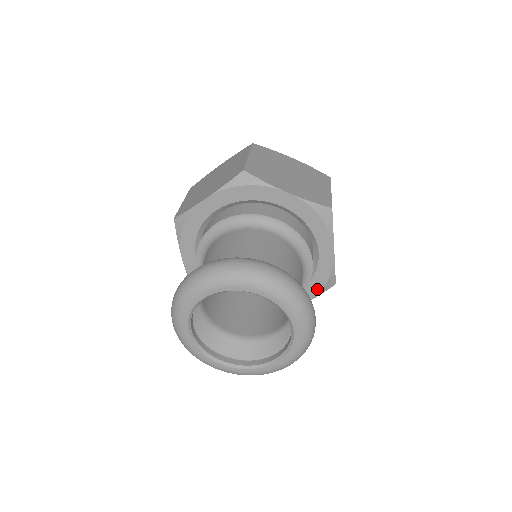
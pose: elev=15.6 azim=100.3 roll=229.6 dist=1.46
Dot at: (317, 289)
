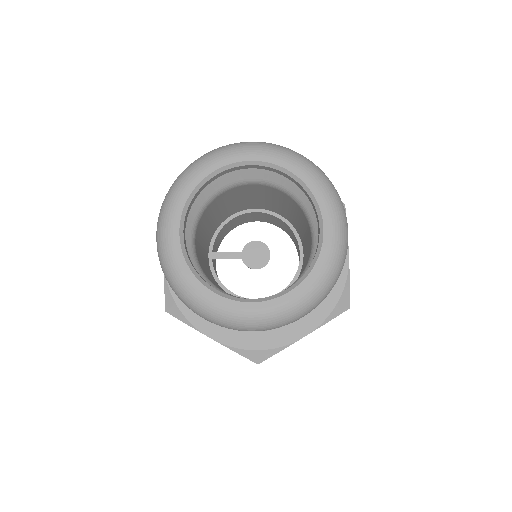
Dot at: (328, 309)
